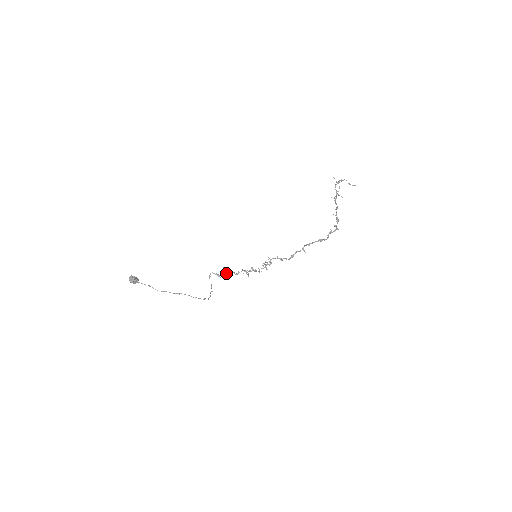
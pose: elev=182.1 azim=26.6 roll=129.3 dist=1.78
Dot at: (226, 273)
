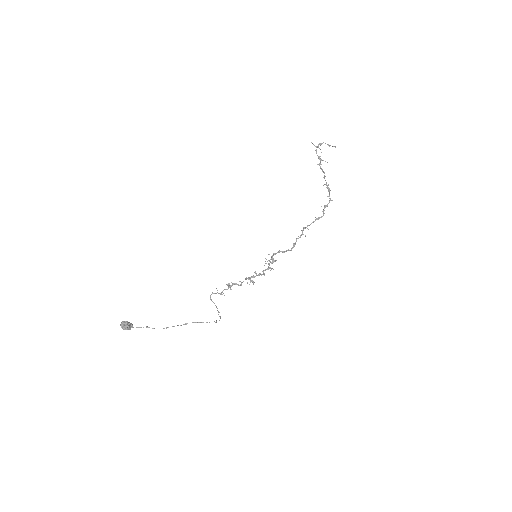
Dot at: occluded
